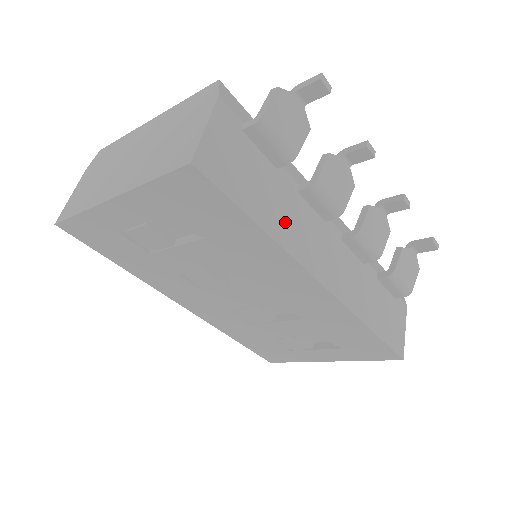
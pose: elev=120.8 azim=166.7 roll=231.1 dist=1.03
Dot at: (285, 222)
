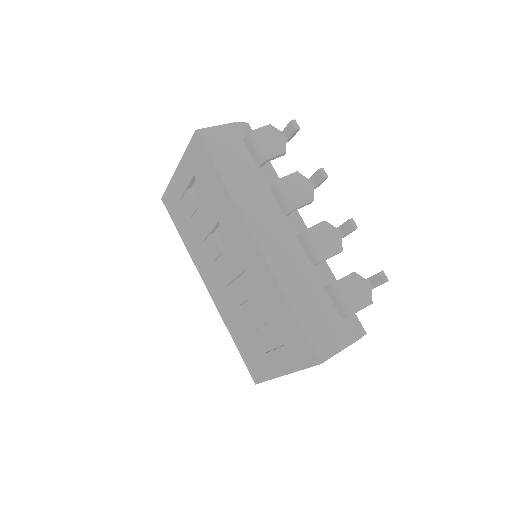
Dot at: (245, 191)
